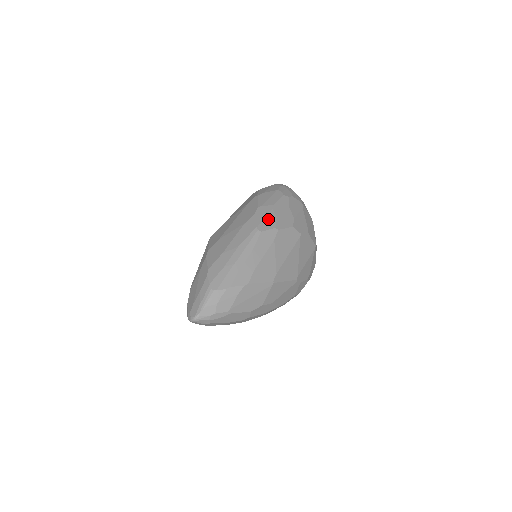
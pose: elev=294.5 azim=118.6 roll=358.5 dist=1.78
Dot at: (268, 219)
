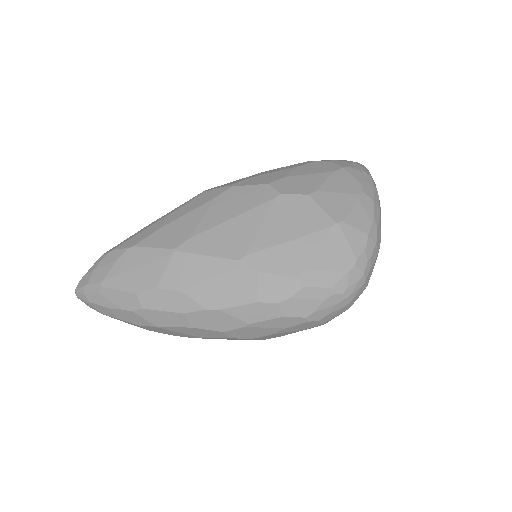
Dot at: (236, 181)
